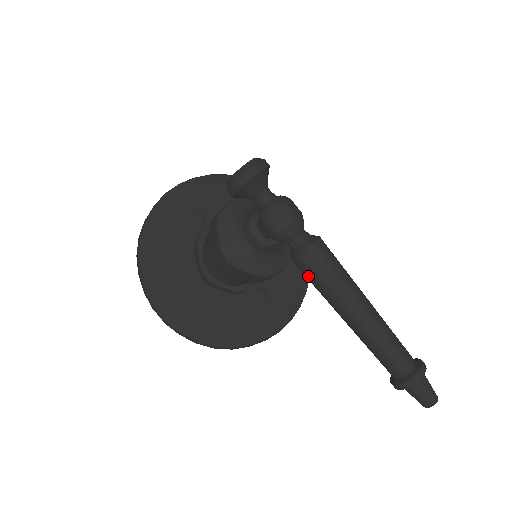
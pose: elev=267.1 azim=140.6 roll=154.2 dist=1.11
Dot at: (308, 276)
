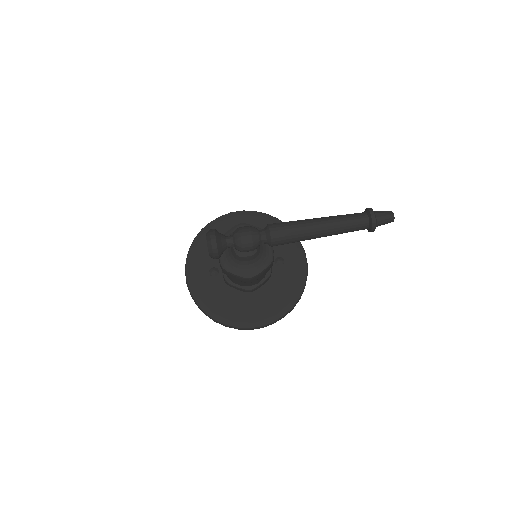
Dot at: occluded
